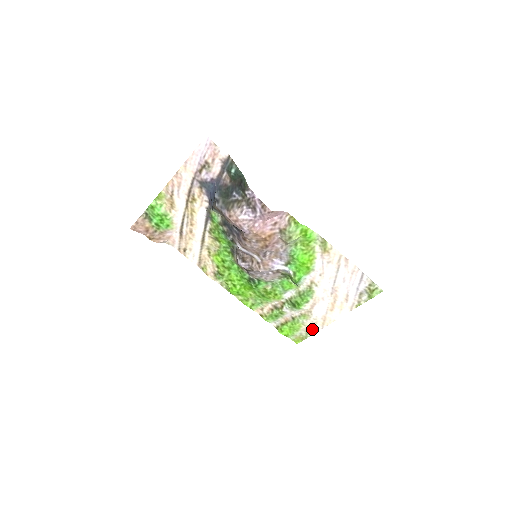
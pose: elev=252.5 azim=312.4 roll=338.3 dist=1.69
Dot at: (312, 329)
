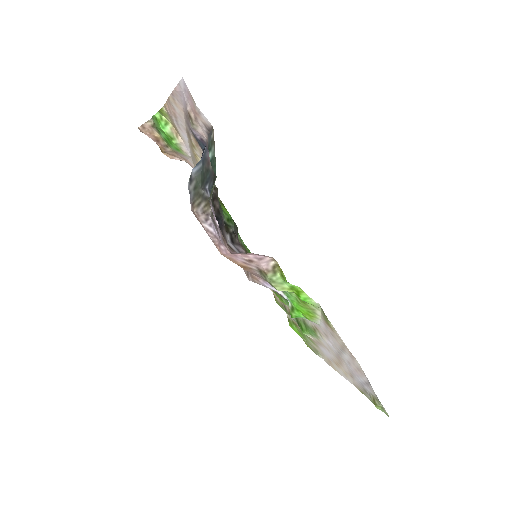
Dot at: (319, 354)
